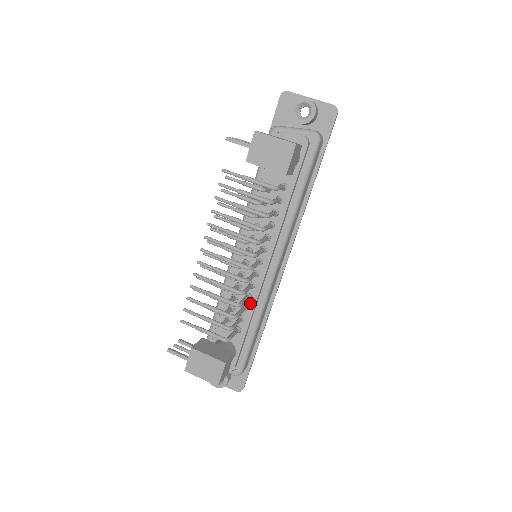
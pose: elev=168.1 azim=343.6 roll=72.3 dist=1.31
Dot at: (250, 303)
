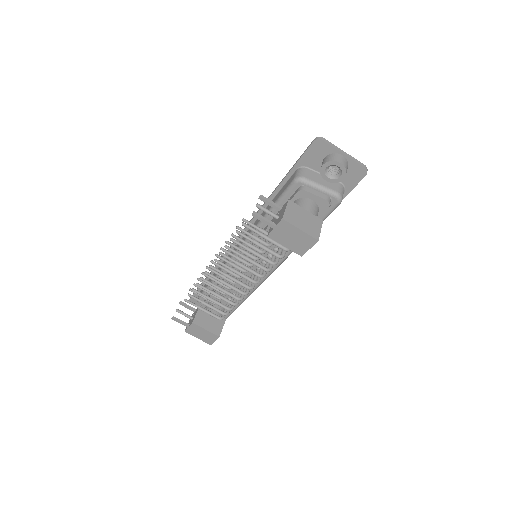
Dot at: occluded
